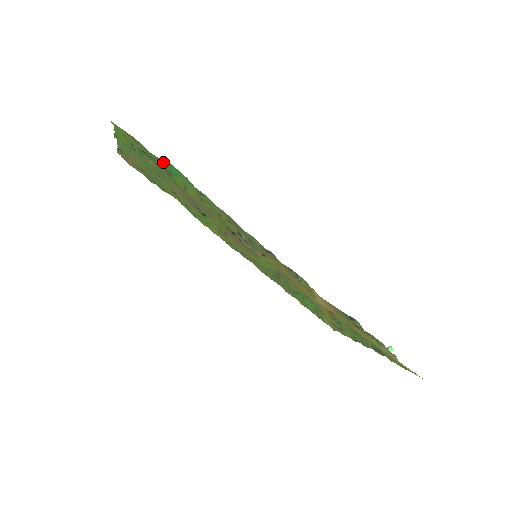
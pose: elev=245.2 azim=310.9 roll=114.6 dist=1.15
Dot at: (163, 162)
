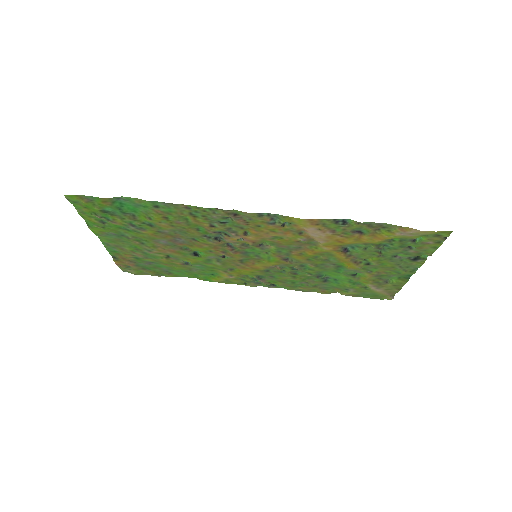
Dot at: (119, 205)
